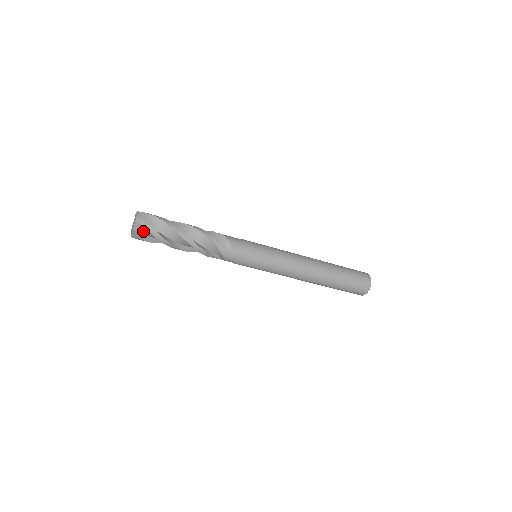
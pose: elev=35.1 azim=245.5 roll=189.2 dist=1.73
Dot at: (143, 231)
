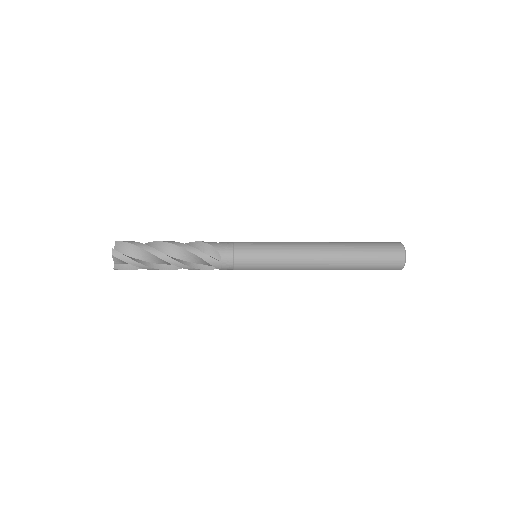
Dot at: (124, 263)
